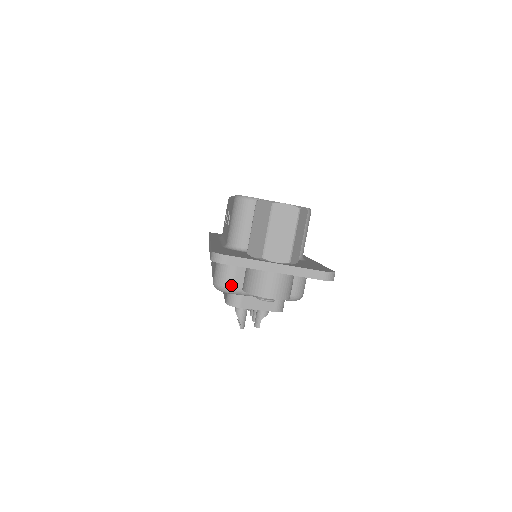
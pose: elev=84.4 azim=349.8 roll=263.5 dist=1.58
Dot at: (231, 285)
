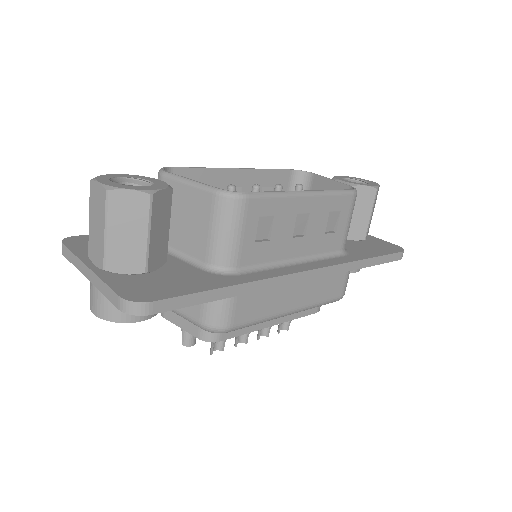
Dot at: occluded
